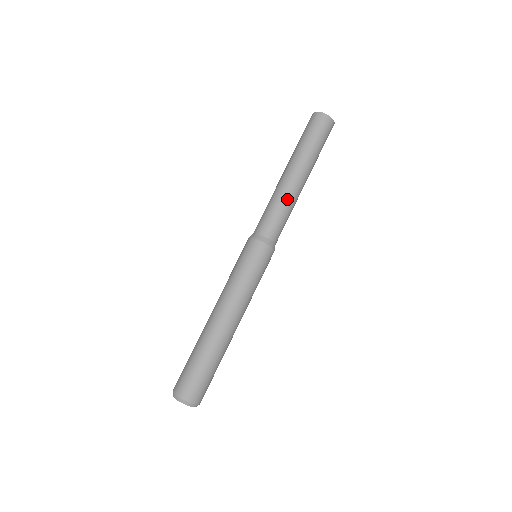
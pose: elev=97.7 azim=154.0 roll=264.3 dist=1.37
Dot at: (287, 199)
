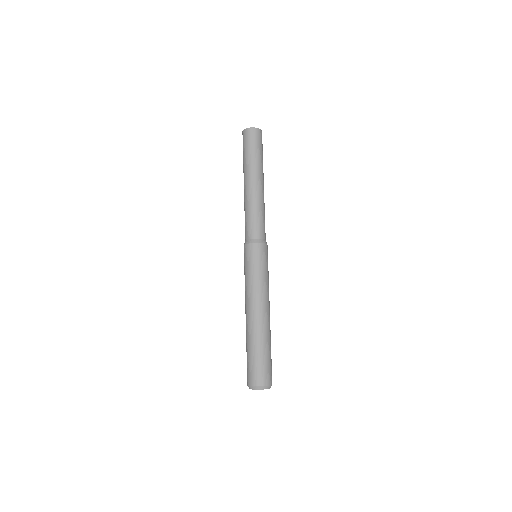
Dot at: (258, 203)
